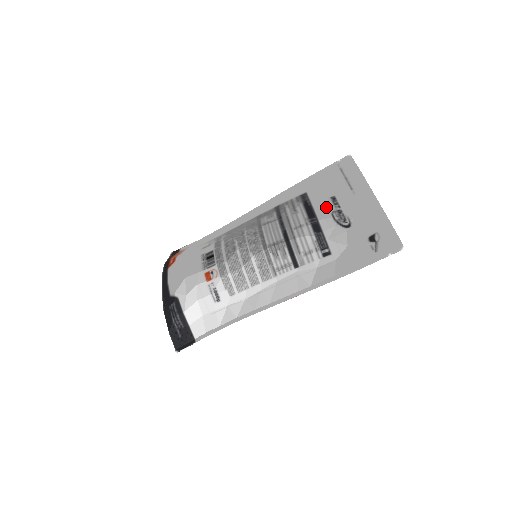
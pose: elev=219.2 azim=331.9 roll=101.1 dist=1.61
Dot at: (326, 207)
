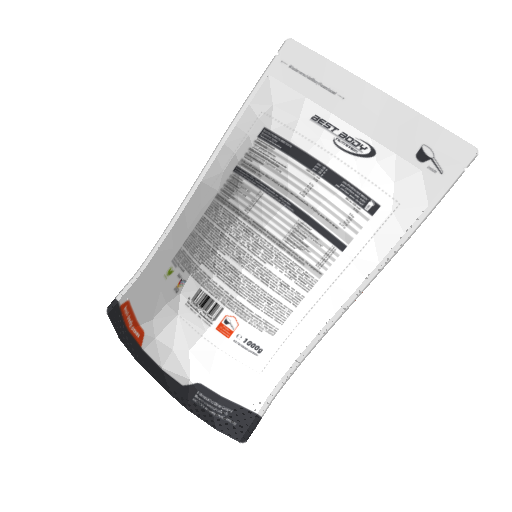
Dot at: (318, 138)
